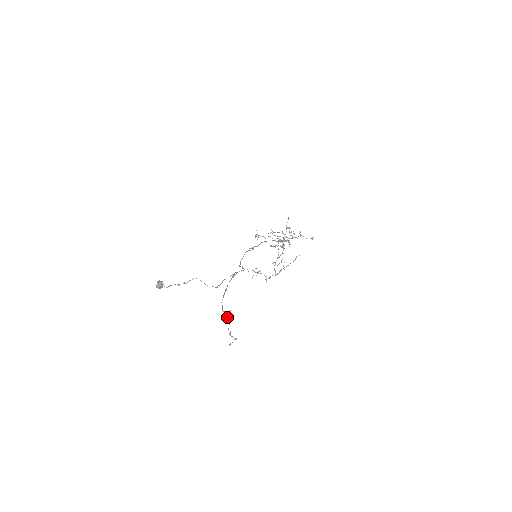
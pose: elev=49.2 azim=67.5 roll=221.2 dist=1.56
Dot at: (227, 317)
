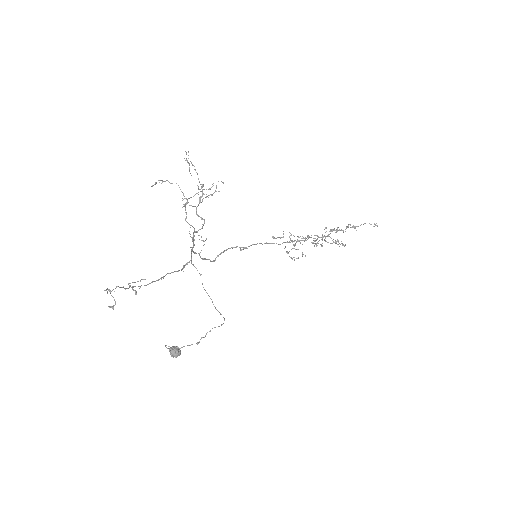
Dot at: occluded
